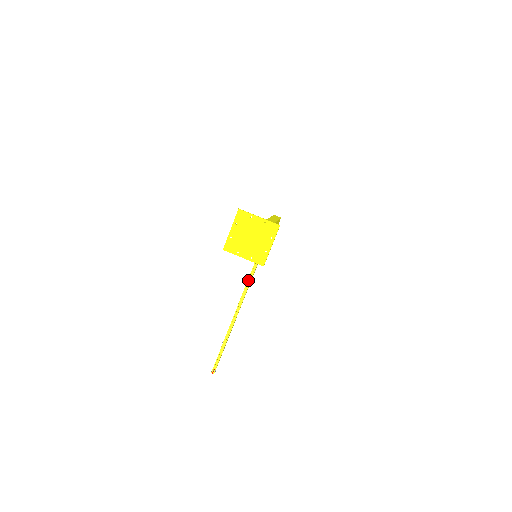
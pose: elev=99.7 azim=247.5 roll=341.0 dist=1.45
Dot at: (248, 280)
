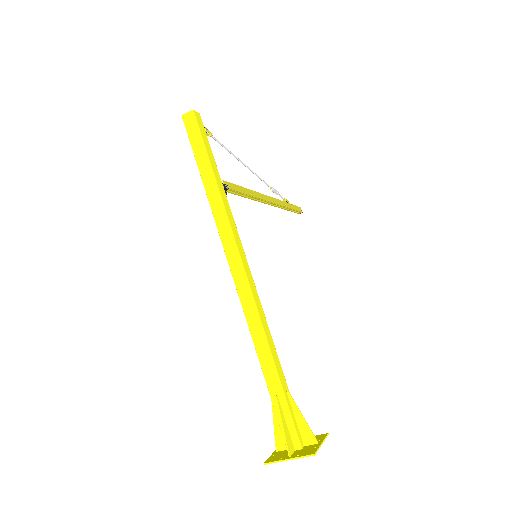
Dot at: (254, 200)
